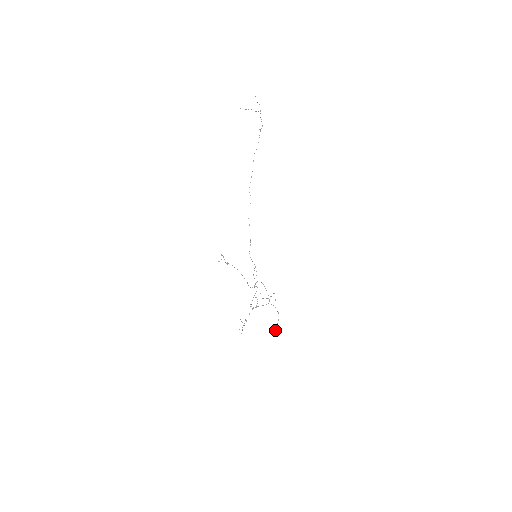
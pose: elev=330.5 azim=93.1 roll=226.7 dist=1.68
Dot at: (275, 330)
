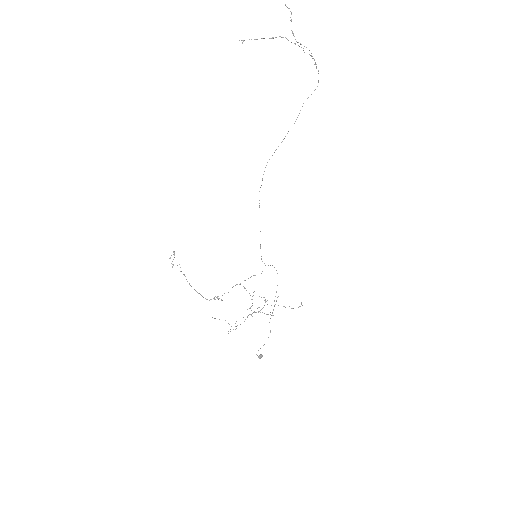
Dot at: occluded
